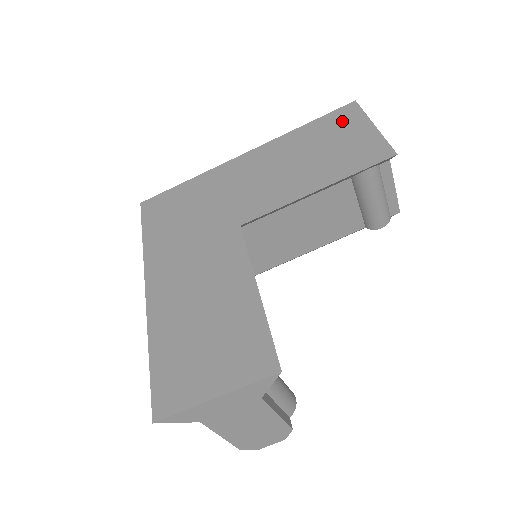
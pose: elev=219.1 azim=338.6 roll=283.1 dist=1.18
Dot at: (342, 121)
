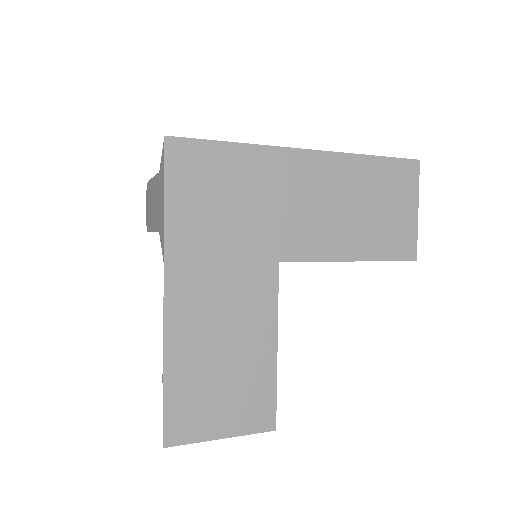
Dot at: (401, 181)
